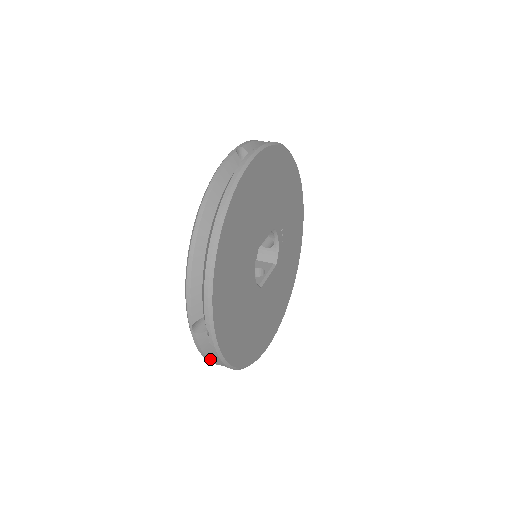
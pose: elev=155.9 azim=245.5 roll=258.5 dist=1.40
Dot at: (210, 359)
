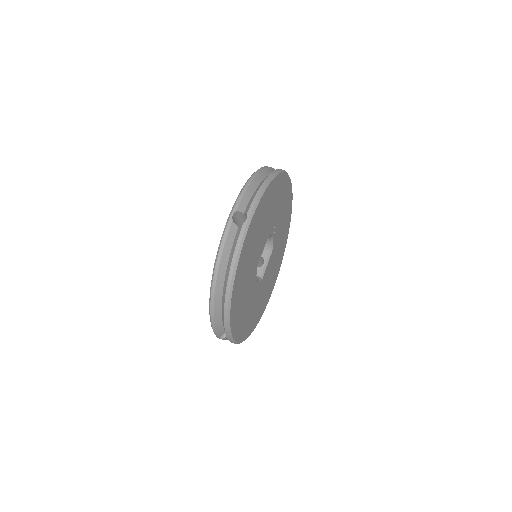
Dot at: occluded
